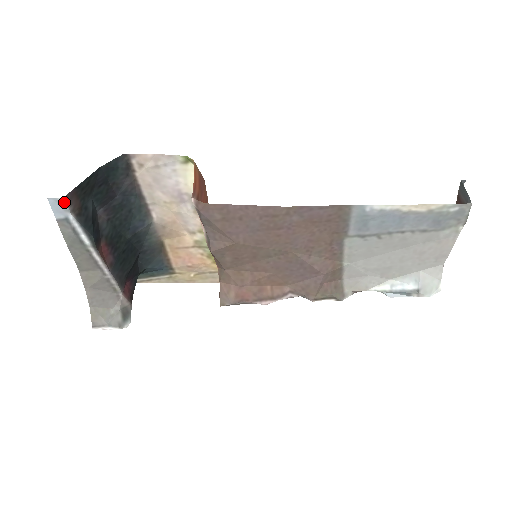
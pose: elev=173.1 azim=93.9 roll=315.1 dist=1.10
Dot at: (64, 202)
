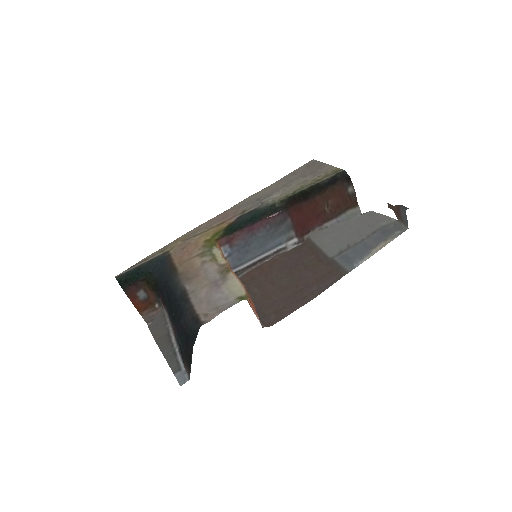
Dot at: (187, 377)
